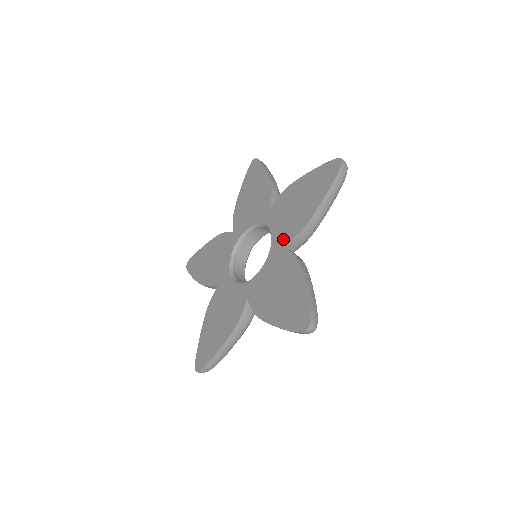
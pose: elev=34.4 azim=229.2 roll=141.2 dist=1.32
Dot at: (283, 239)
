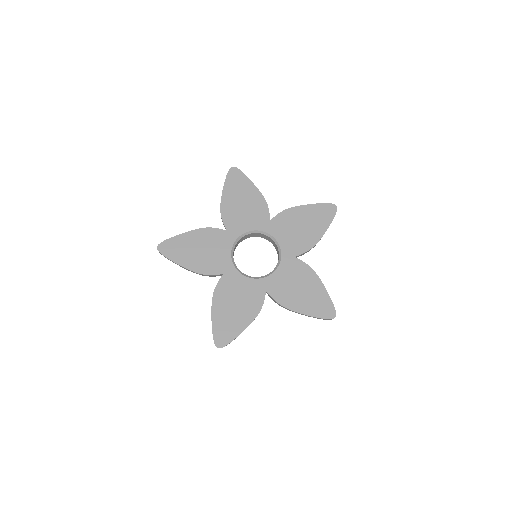
Dot at: (294, 251)
